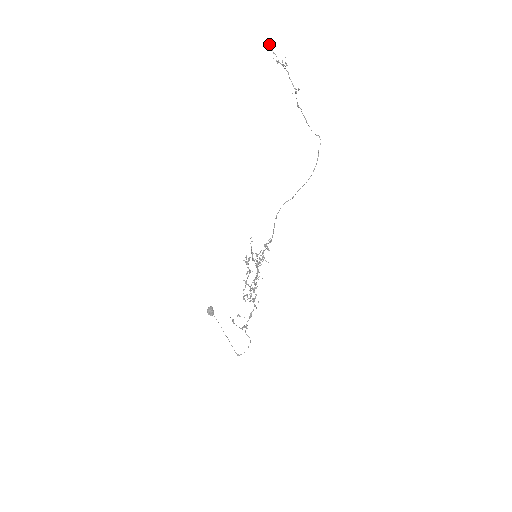
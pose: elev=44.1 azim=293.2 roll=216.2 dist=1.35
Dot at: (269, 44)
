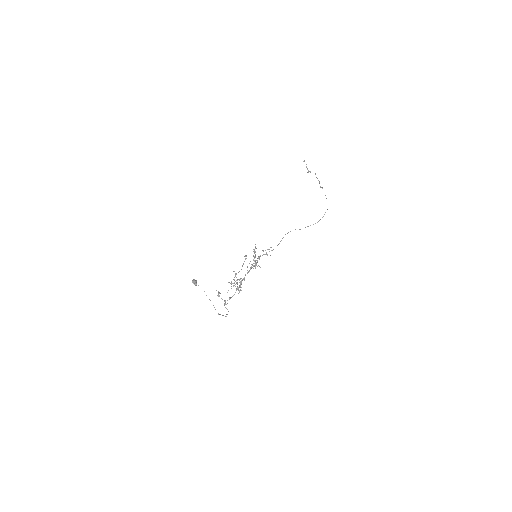
Dot at: occluded
